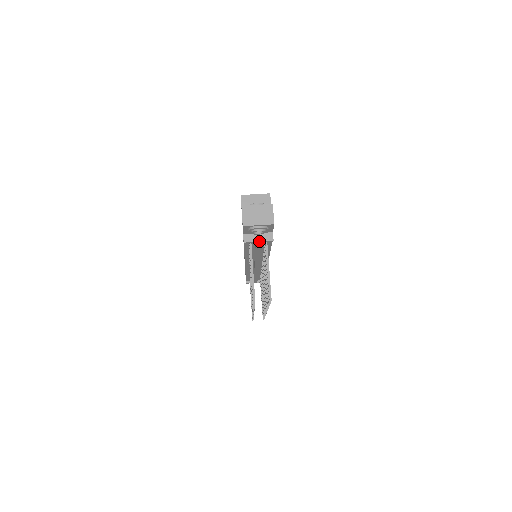
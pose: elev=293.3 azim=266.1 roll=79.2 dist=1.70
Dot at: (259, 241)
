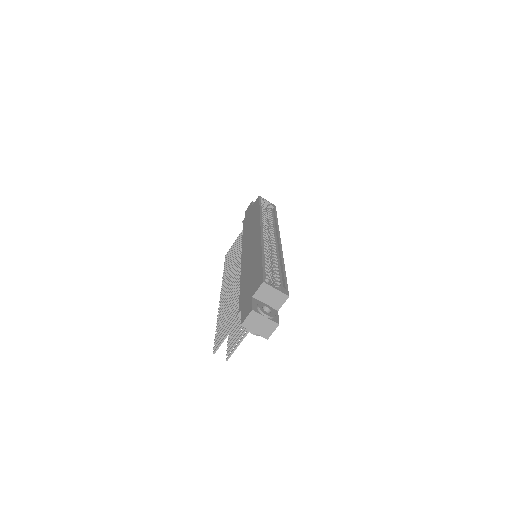
Dot at: occluded
